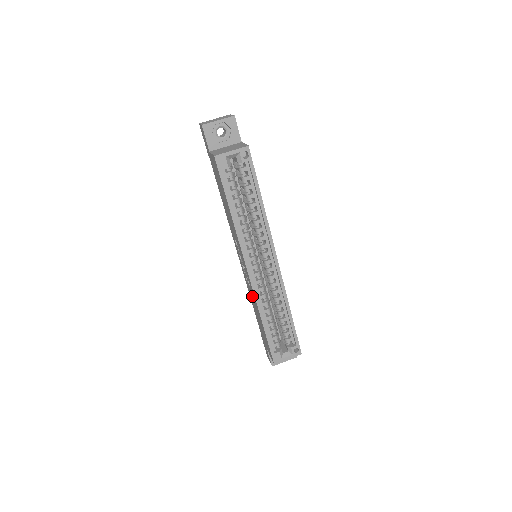
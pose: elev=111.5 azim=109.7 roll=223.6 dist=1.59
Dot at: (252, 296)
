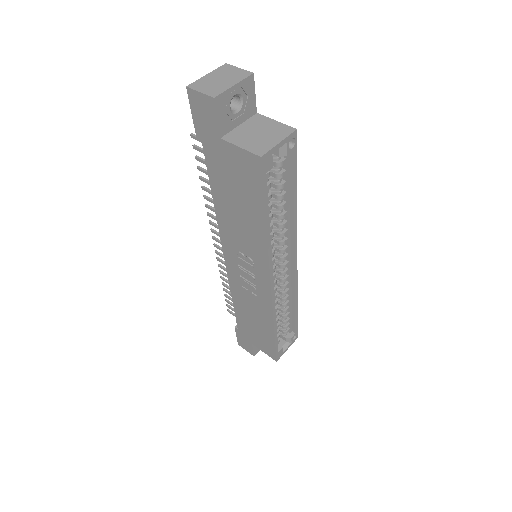
Dot at: (253, 303)
